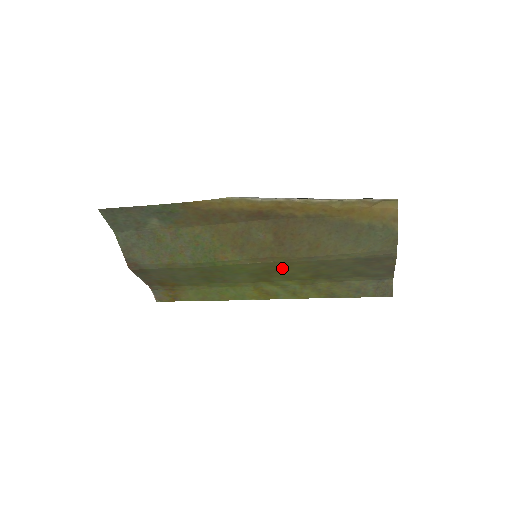
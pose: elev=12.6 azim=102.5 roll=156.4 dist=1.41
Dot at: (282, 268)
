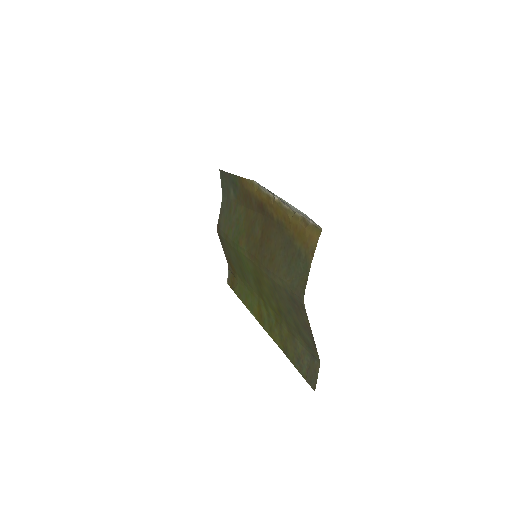
Dot at: (262, 279)
